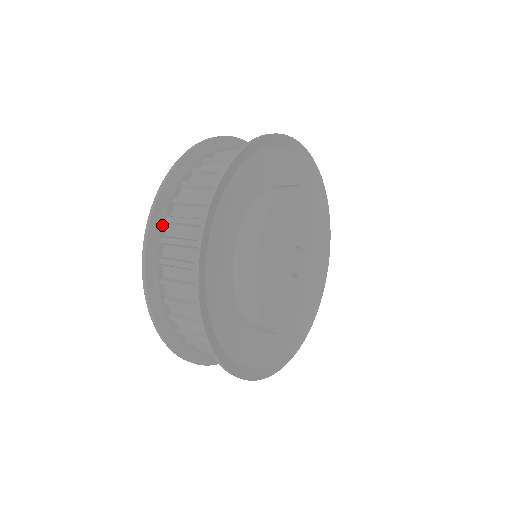
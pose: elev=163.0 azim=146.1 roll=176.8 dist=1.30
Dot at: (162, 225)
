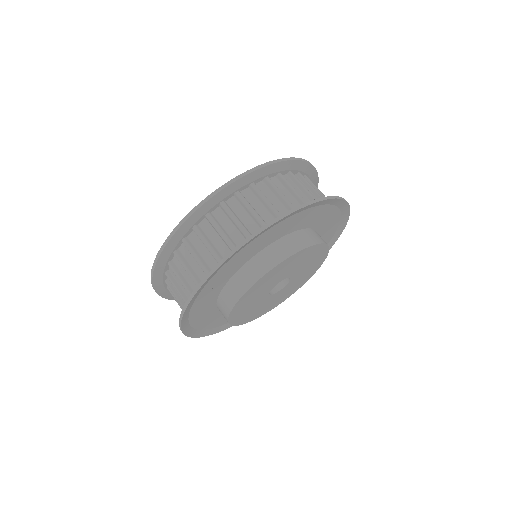
Dot at: (297, 170)
